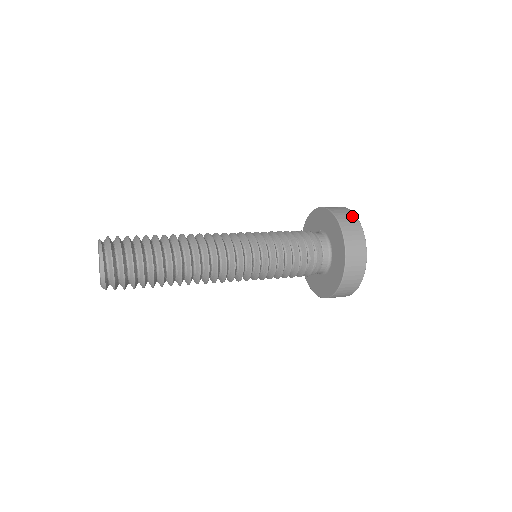
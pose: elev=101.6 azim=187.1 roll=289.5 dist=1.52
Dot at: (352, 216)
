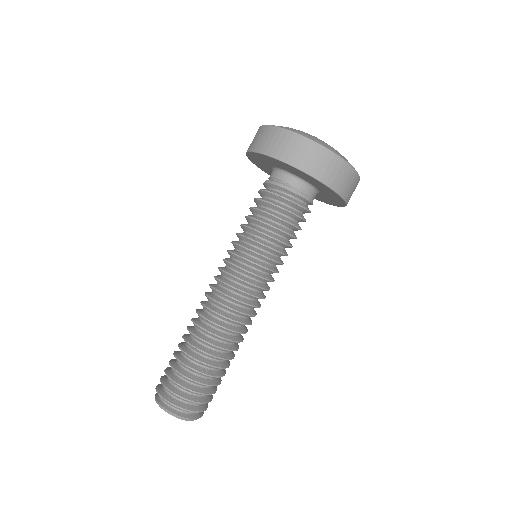
Dot at: (272, 132)
